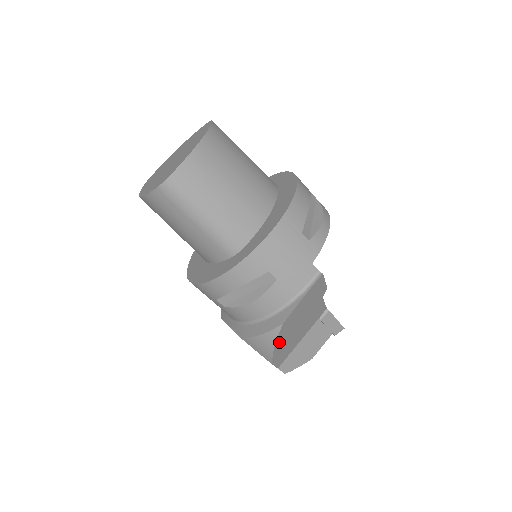
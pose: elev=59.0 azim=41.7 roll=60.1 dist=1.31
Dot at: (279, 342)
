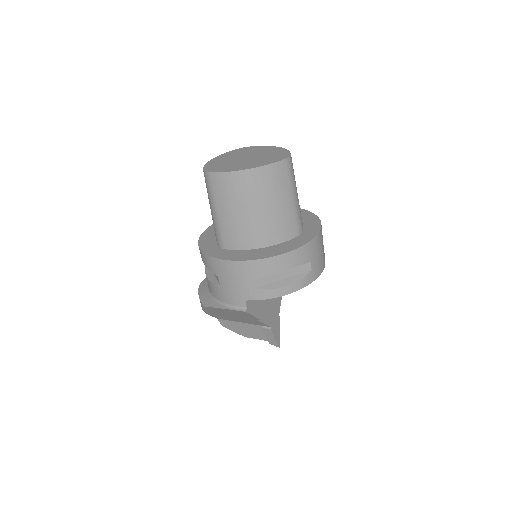
Dot at: (208, 310)
